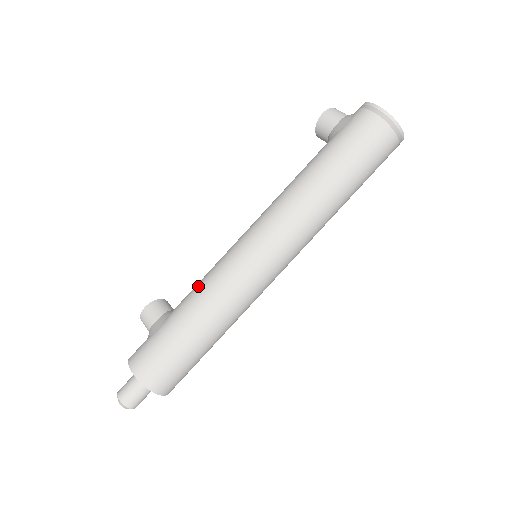
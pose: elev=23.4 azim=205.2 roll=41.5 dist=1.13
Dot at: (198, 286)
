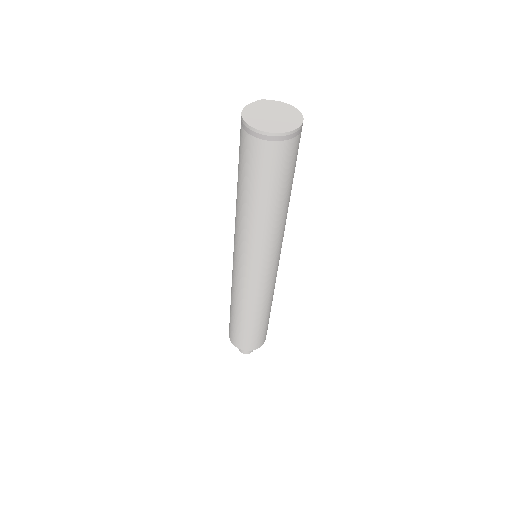
Dot at: occluded
